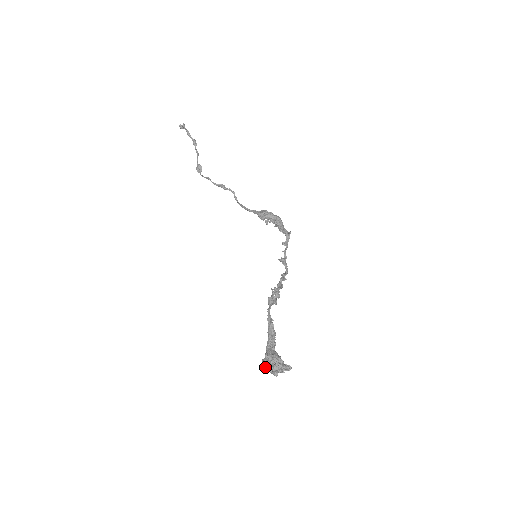
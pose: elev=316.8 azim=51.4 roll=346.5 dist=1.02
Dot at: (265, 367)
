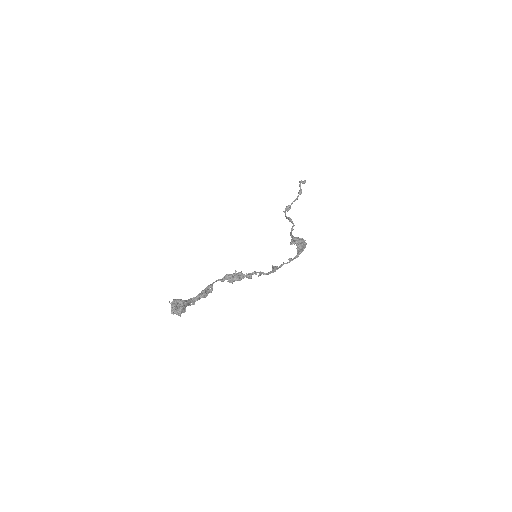
Dot at: occluded
